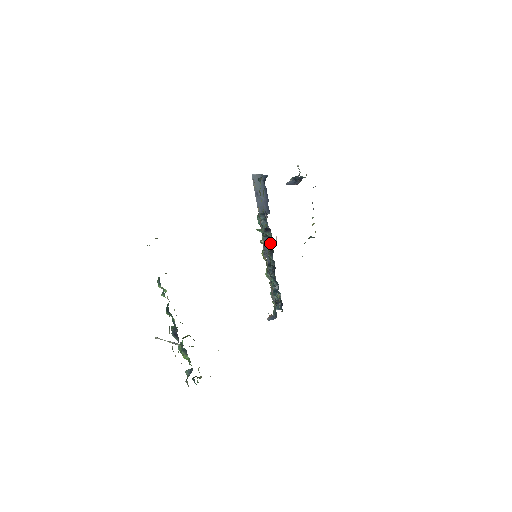
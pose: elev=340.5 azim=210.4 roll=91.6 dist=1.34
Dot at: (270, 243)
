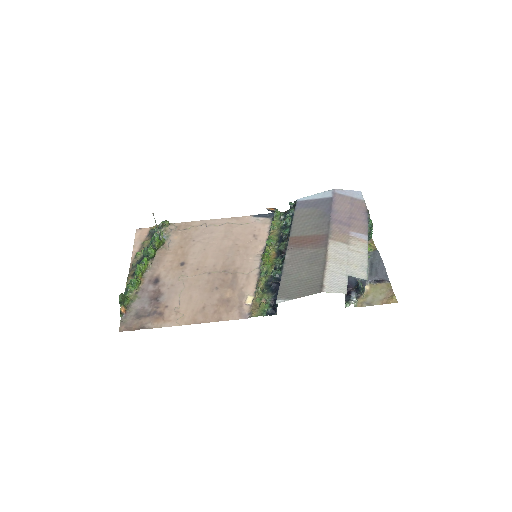
Dot at: occluded
